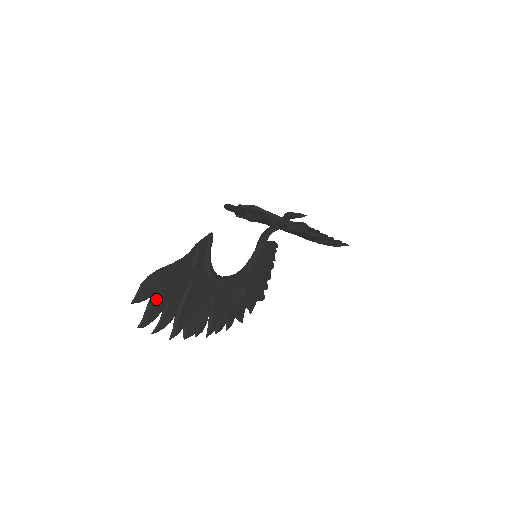
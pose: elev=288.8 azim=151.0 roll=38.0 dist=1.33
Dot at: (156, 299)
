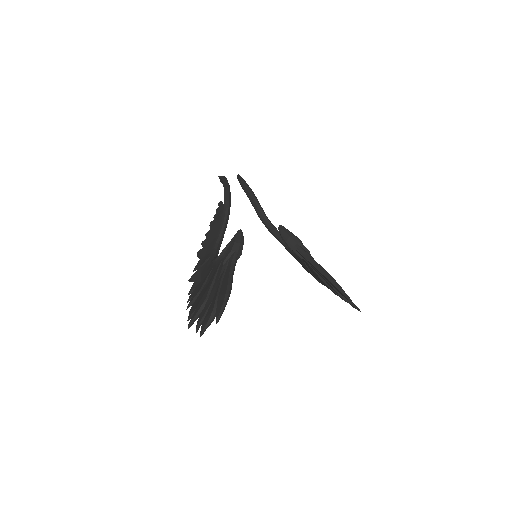
Dot at: occluded
